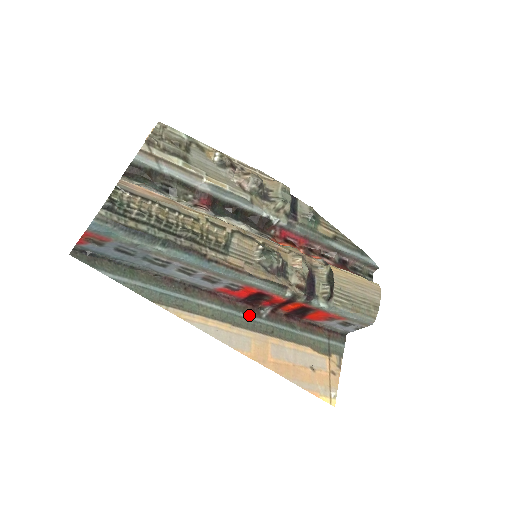
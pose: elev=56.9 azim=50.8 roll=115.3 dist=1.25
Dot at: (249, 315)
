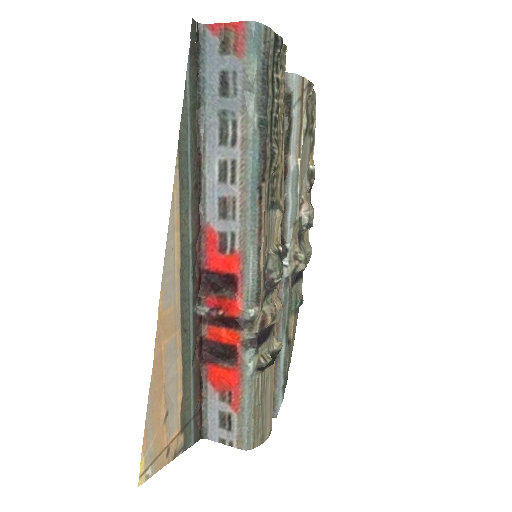
Dot at: (192, 287)
